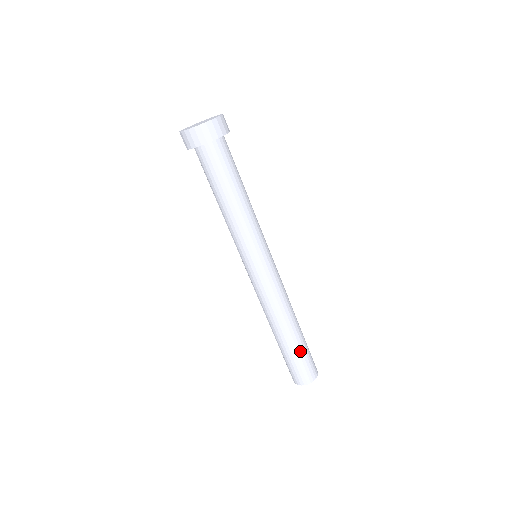
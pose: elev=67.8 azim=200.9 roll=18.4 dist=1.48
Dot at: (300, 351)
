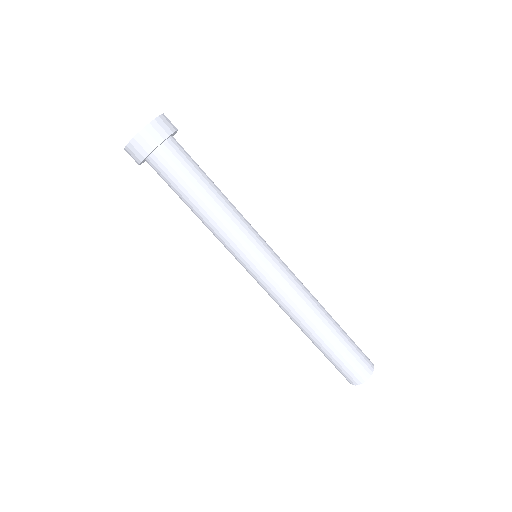
Dot at: (346, 340)
